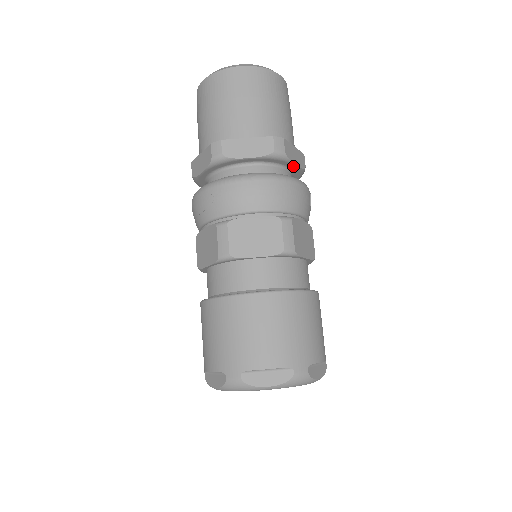
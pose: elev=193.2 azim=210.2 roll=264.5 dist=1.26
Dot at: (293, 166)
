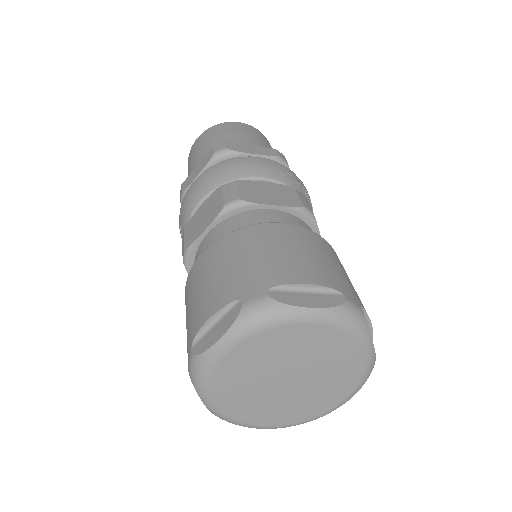
Dot at: occluded
